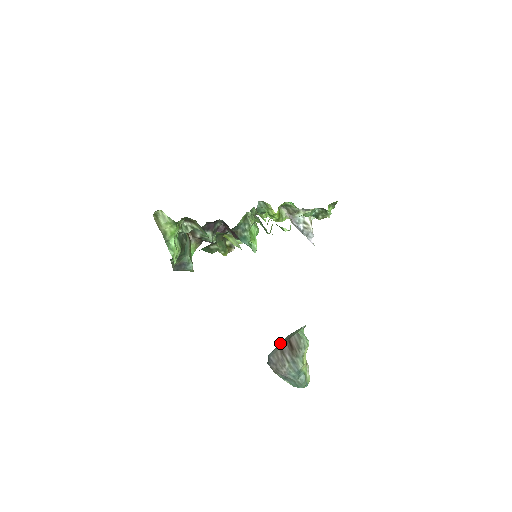
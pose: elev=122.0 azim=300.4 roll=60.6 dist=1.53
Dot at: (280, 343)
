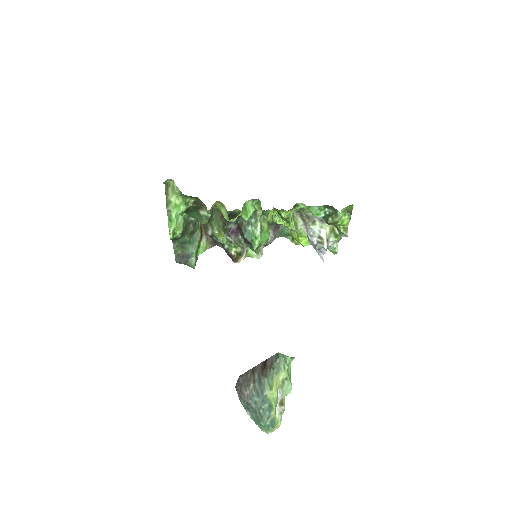
Dot at: occluded
